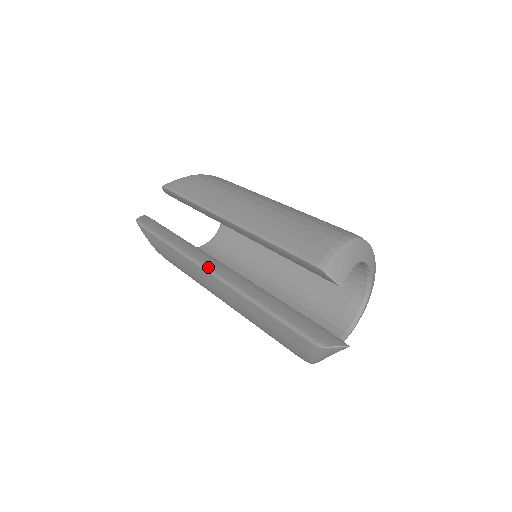
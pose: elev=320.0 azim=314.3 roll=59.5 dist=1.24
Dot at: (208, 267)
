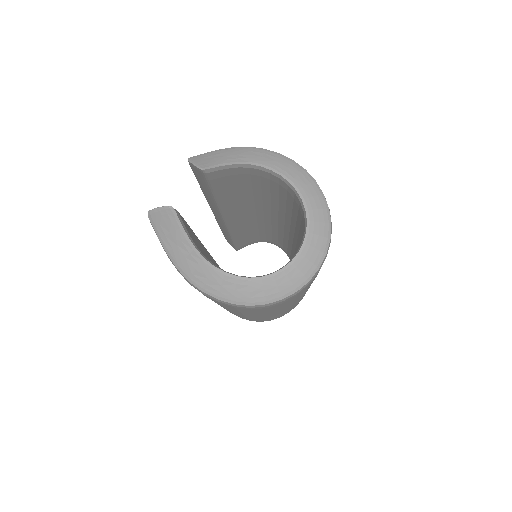
Dot at: occluded
